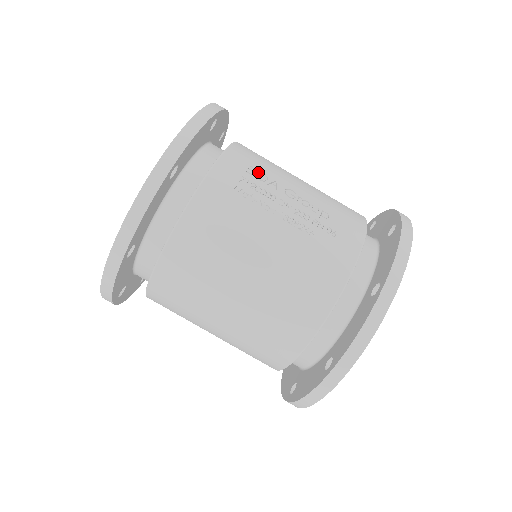
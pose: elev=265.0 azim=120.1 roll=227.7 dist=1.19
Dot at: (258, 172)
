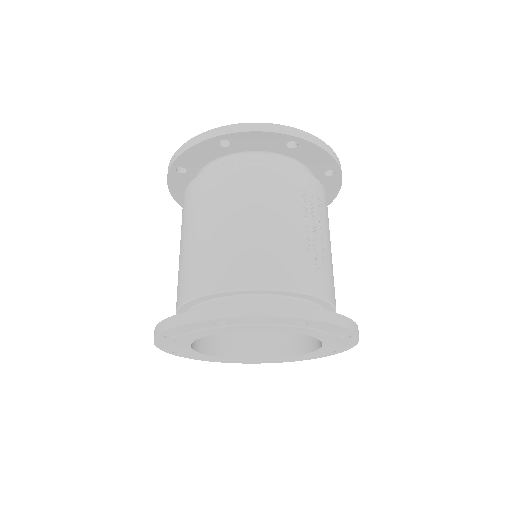
Dot at: (321, 207)
